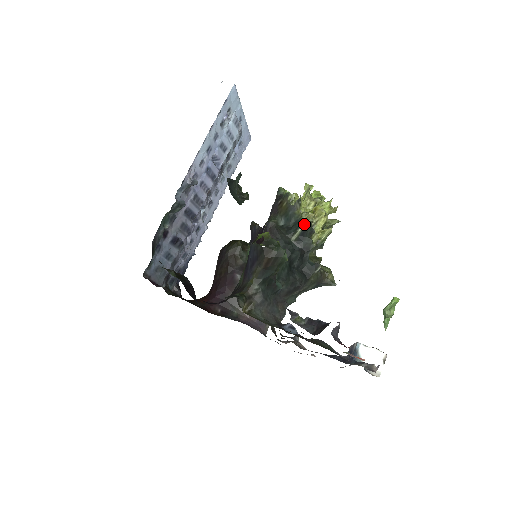
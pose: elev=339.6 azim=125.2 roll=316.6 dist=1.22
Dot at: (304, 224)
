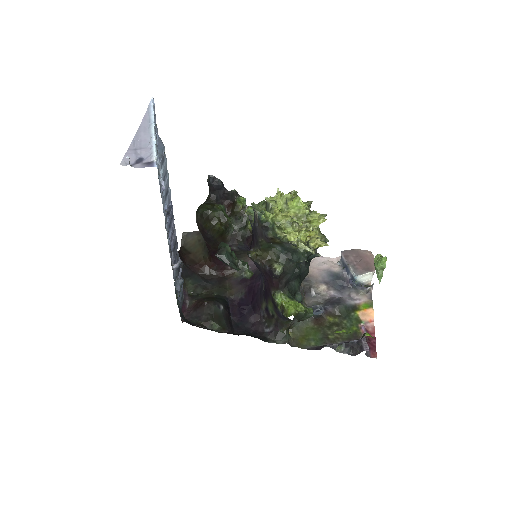
Dot at: (304, 253)
